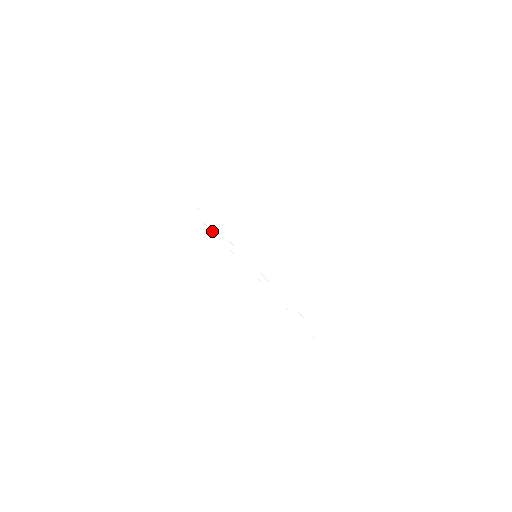
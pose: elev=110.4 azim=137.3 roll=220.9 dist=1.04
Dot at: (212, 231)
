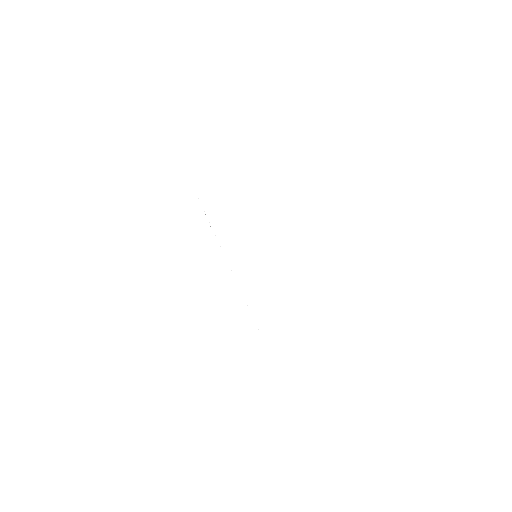
Dot at: occluded
